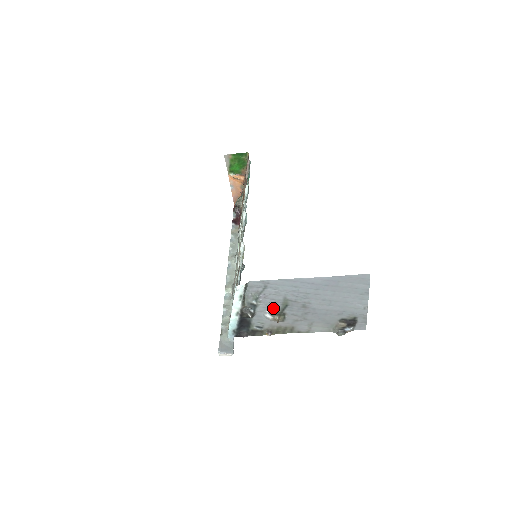
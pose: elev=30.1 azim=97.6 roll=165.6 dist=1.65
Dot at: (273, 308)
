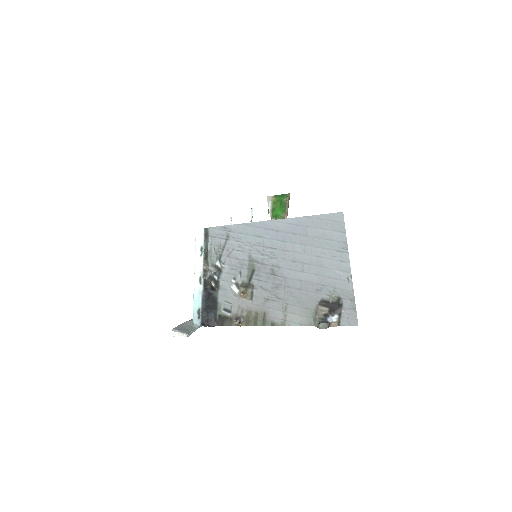
Dot at: (239, 275)
